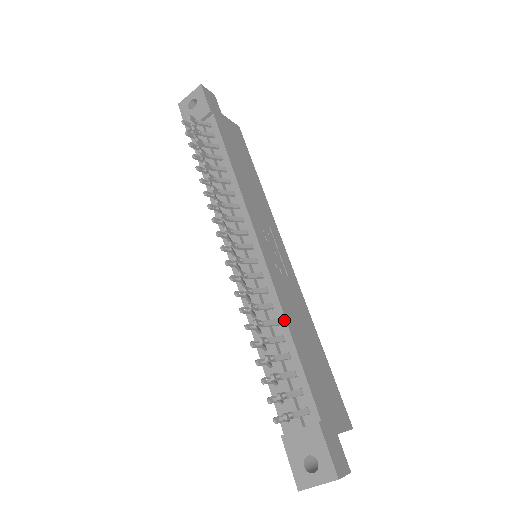
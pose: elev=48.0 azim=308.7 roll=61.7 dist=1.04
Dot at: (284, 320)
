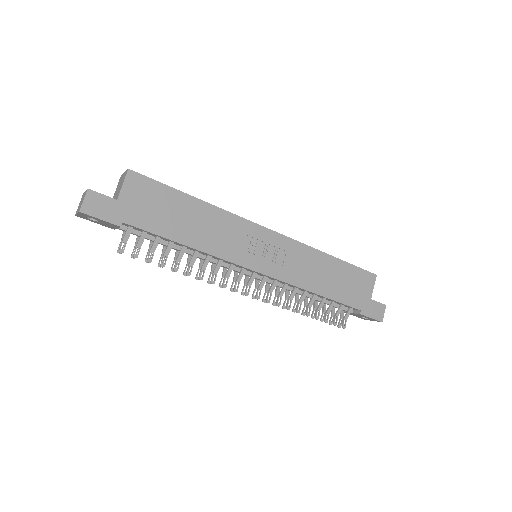
Dot at: (309, 292)
